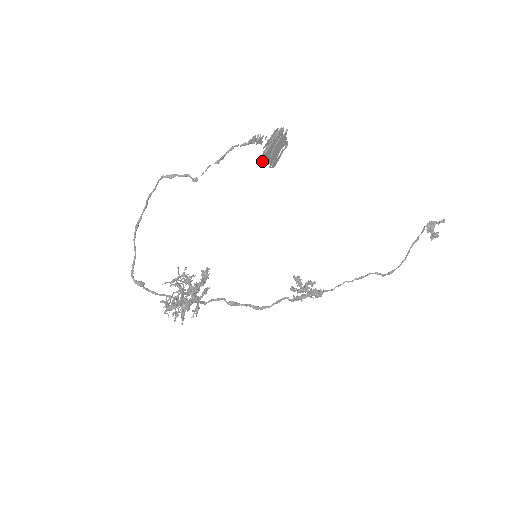
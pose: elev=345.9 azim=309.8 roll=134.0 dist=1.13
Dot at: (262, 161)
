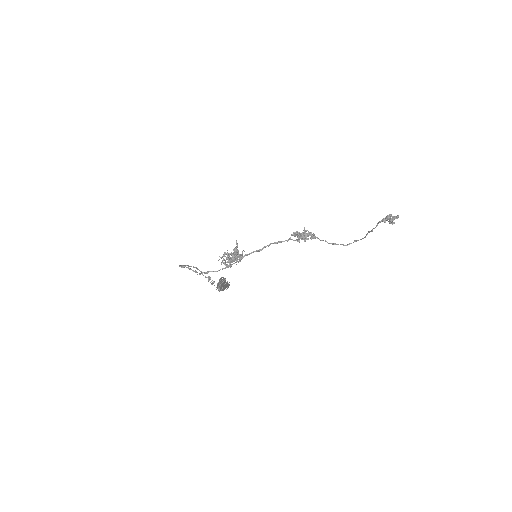
Dot at: occluded
